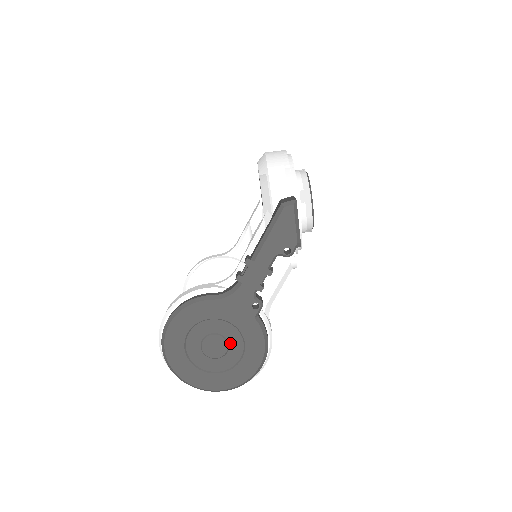
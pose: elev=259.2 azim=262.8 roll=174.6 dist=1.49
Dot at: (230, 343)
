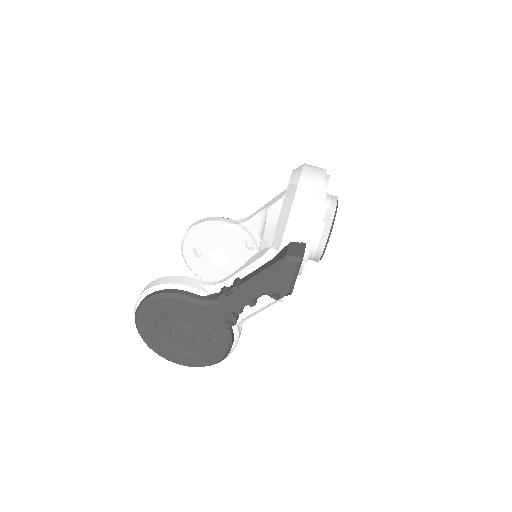
Dot at: (197, 337)
